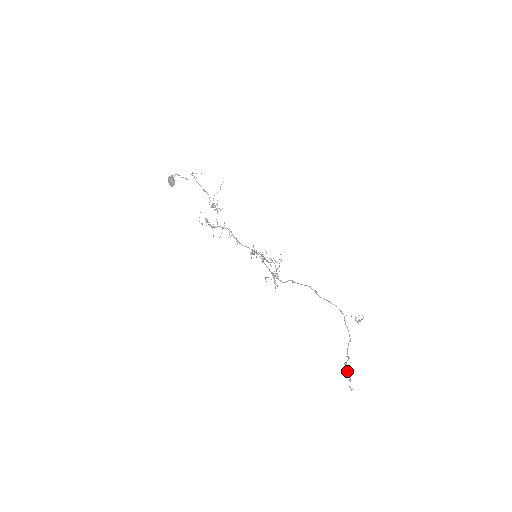
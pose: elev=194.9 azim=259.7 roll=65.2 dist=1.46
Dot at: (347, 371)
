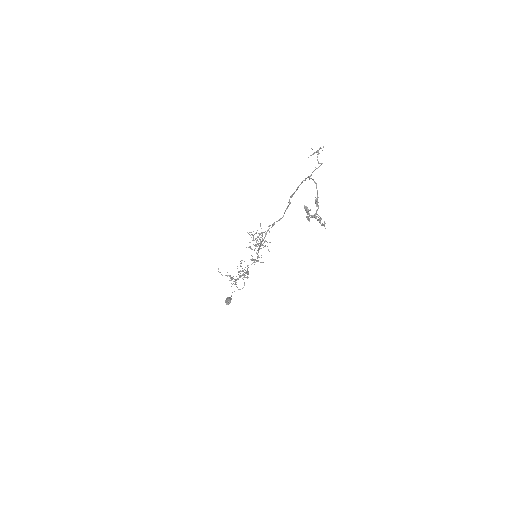
Dot at: (319, 221)
